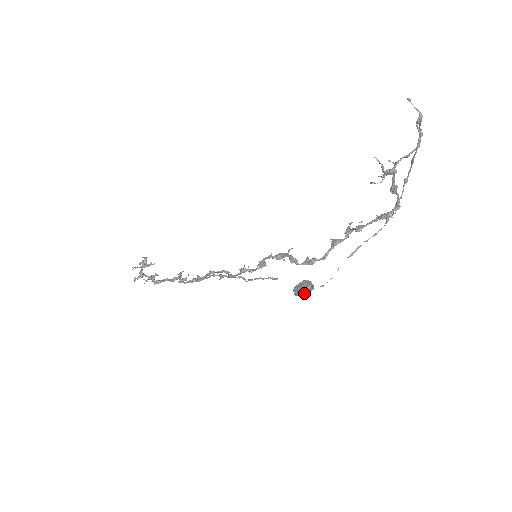
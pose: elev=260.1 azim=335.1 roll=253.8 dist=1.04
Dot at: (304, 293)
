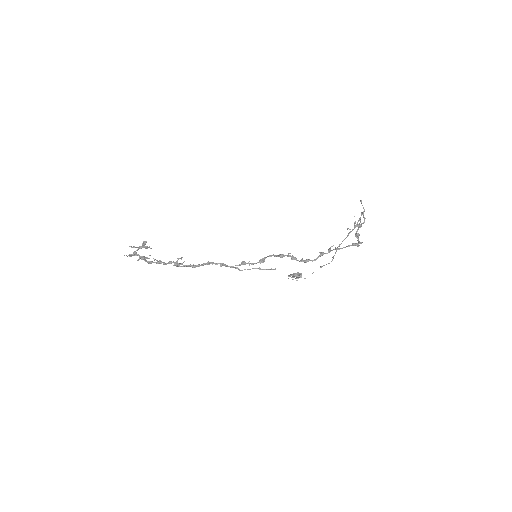
Dot at: (297, 278)
